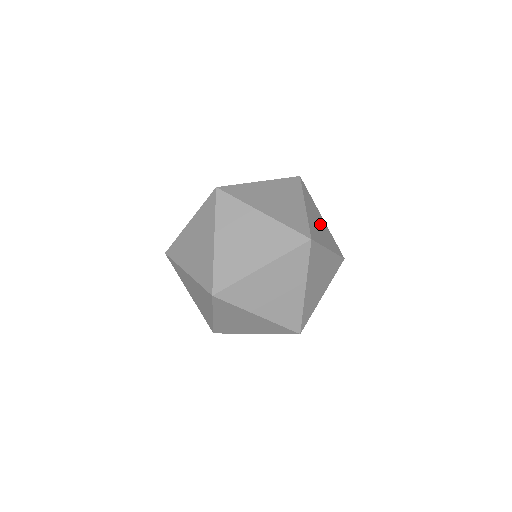
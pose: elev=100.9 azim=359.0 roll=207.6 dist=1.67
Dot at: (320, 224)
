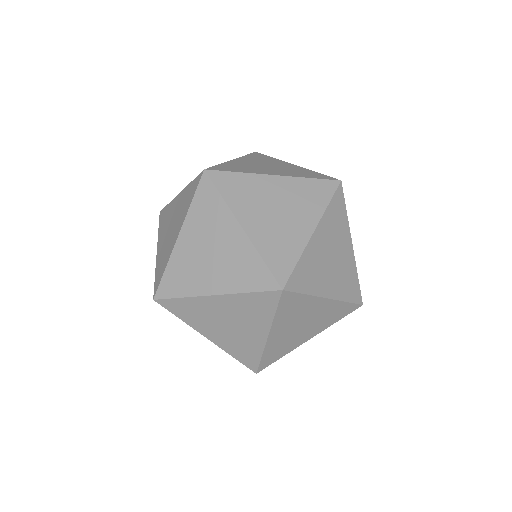
Dot at: (278, 206)
